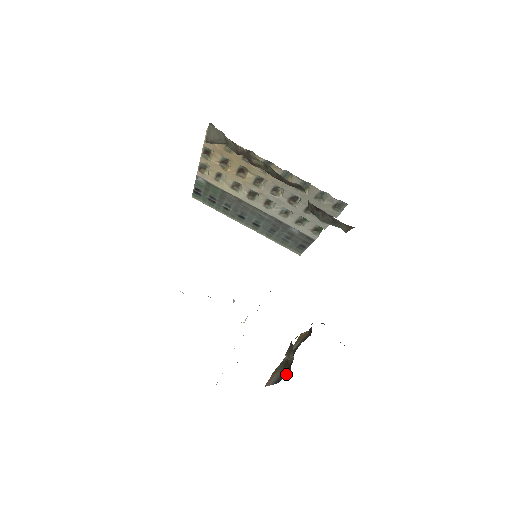
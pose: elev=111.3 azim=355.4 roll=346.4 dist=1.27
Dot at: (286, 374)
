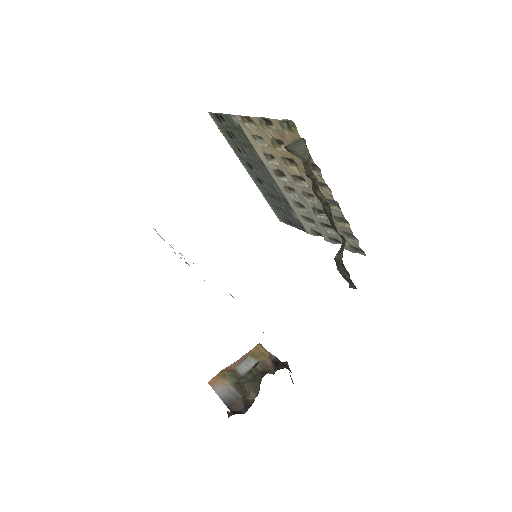
Dot at: (241, 408)
